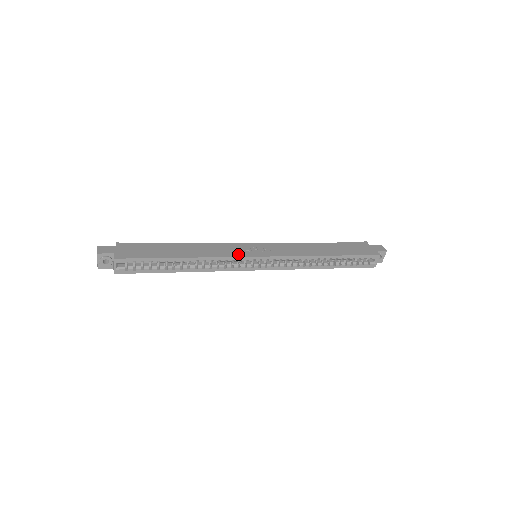
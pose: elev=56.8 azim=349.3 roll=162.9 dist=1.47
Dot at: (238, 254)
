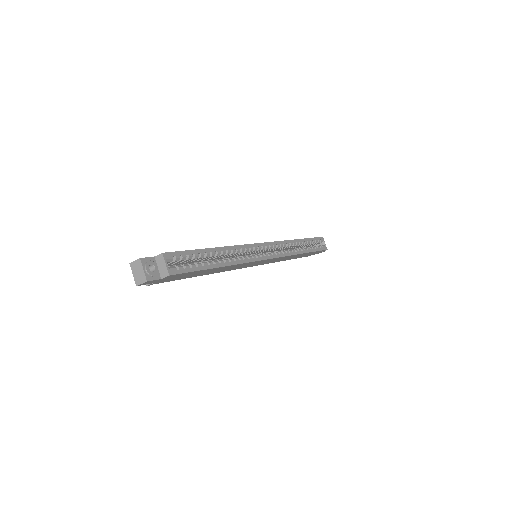
Dot at: occluded
